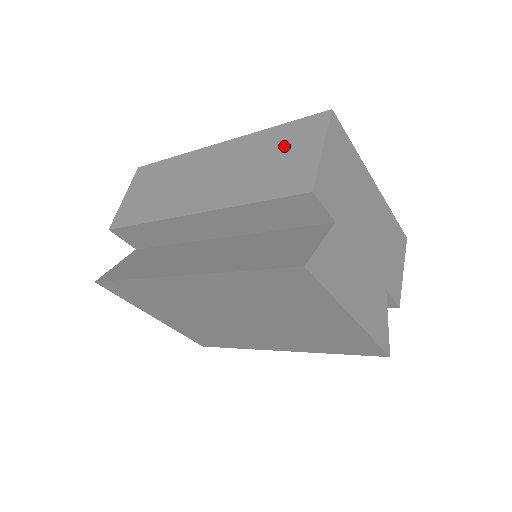
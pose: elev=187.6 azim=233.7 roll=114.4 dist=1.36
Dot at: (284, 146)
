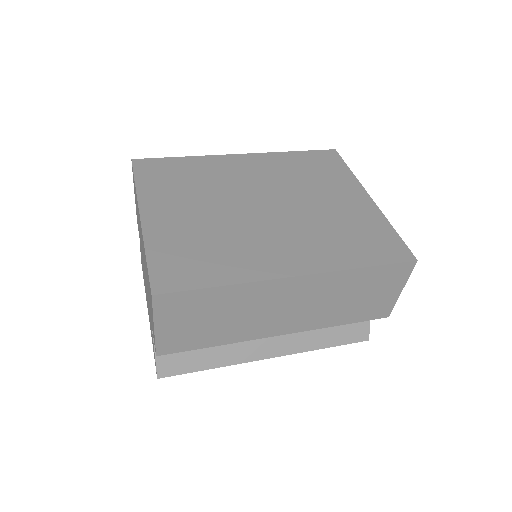
Dot at: (372, 287)
